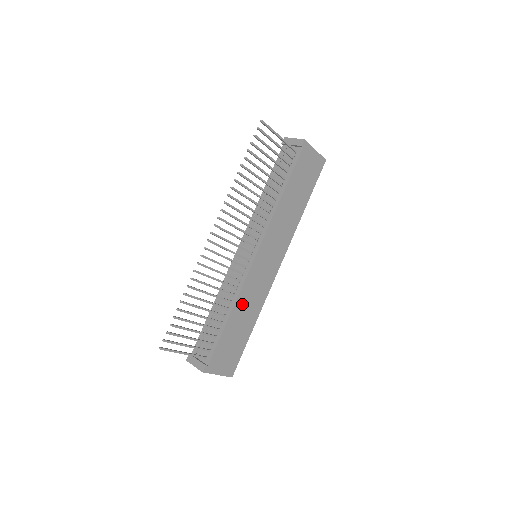
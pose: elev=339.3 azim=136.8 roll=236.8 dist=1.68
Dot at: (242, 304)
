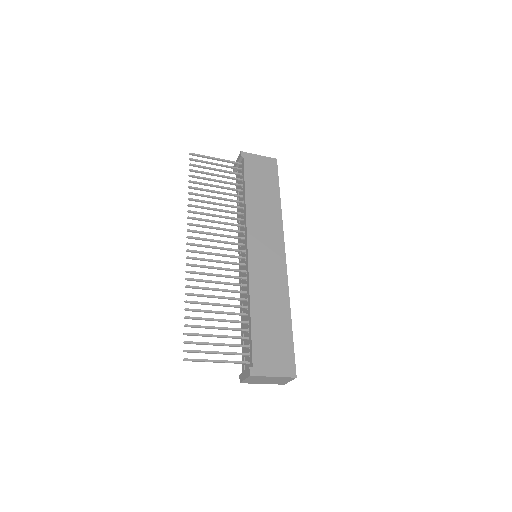
Dot at: (260, 297)
